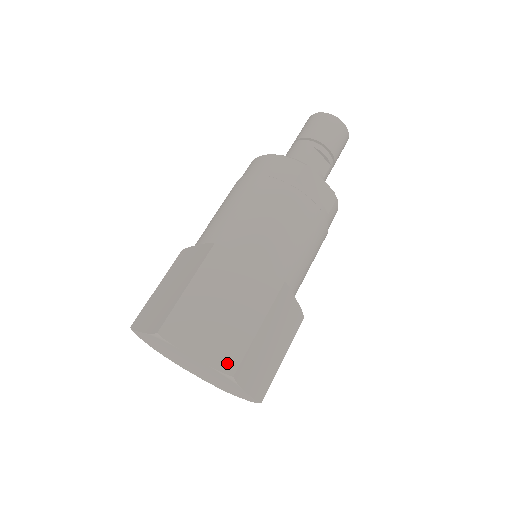
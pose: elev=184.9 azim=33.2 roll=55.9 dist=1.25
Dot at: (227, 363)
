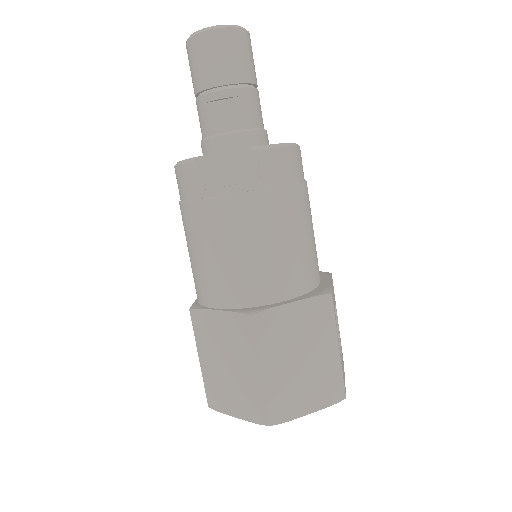
Dot at: (259, 415)
